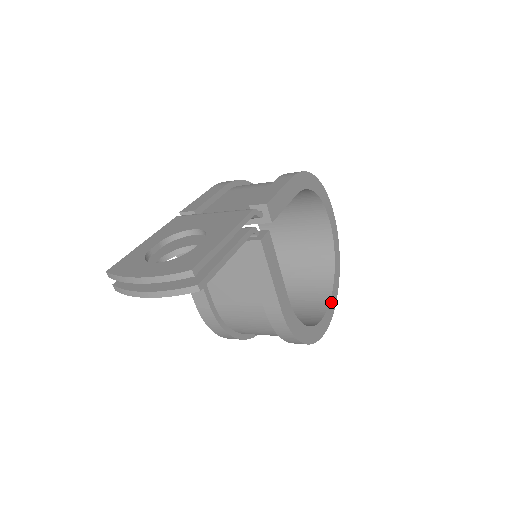
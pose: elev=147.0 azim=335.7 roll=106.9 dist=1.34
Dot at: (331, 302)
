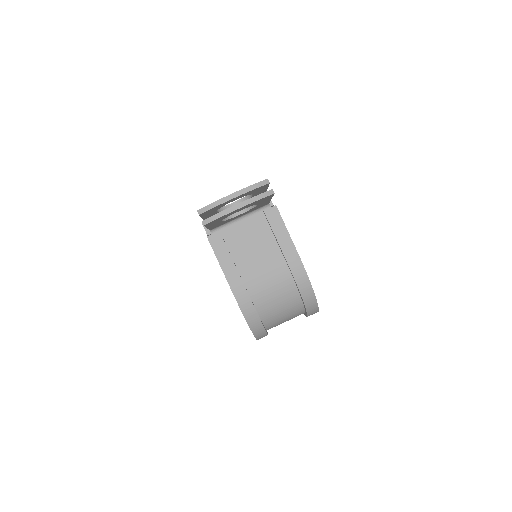
Dot at: occluded
